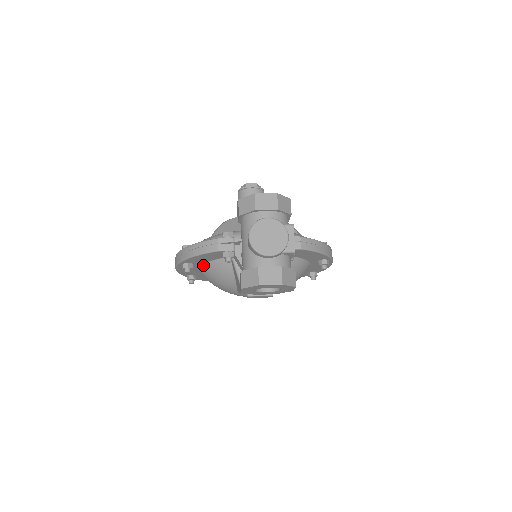
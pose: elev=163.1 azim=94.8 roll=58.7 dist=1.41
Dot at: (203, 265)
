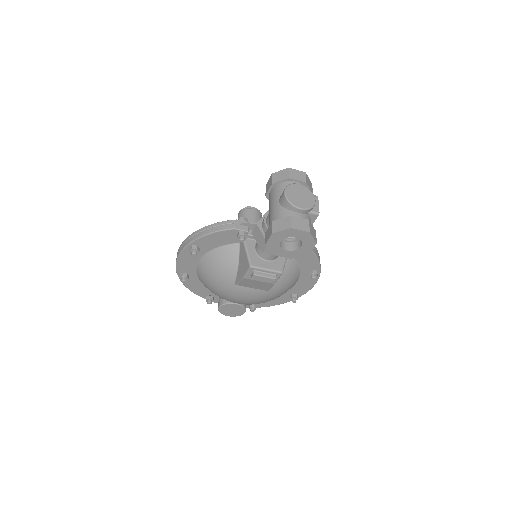
Dot at: (208, 253)
